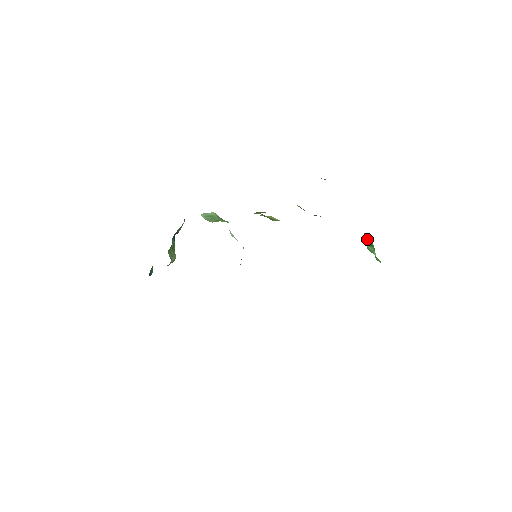
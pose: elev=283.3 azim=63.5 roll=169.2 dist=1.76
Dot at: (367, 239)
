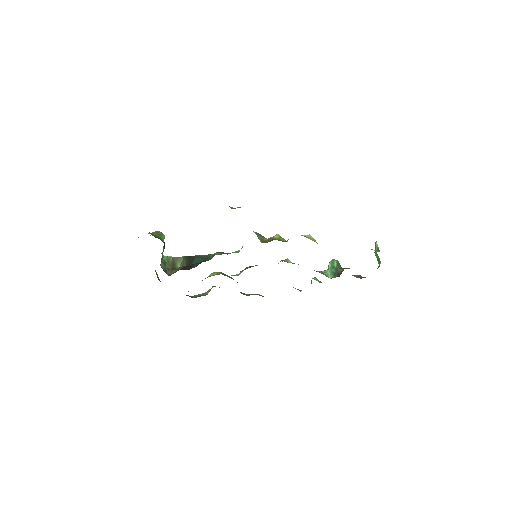
Dot at: (377, 254)
